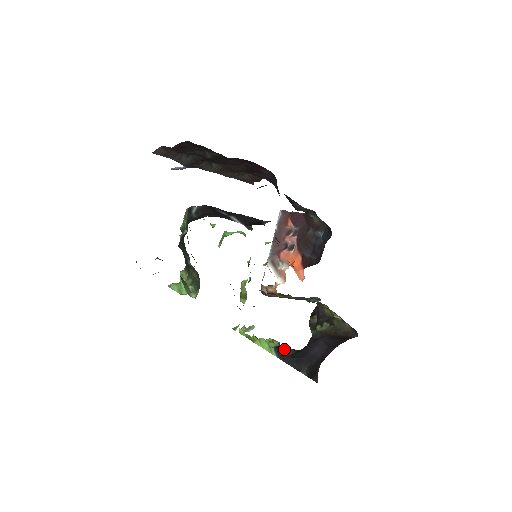
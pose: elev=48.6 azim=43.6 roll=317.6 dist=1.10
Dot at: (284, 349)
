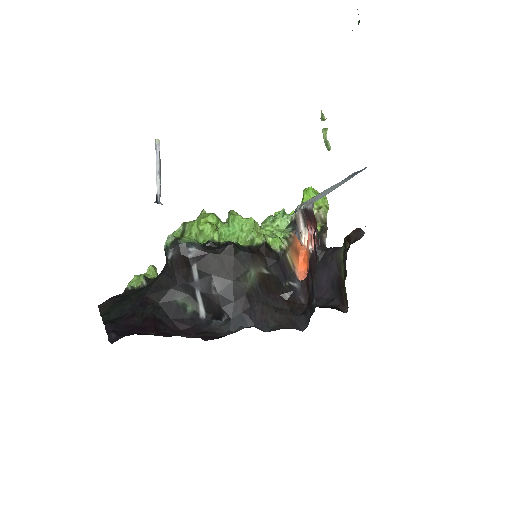
Dot at: occluded
